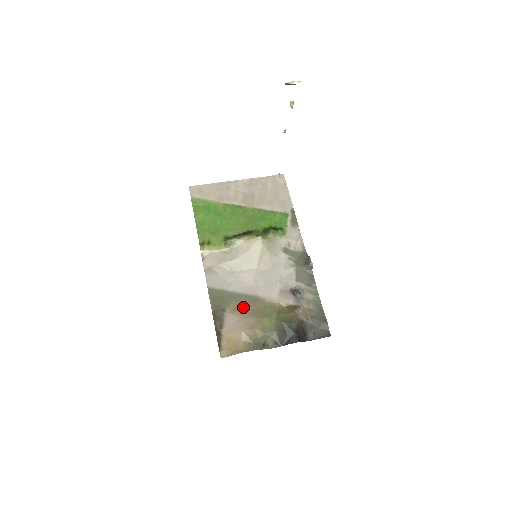
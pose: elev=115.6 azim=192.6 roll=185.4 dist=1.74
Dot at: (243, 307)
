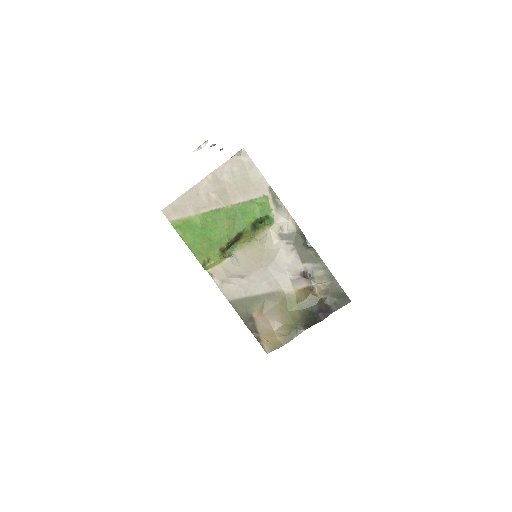
Dot at: (266, 308)
